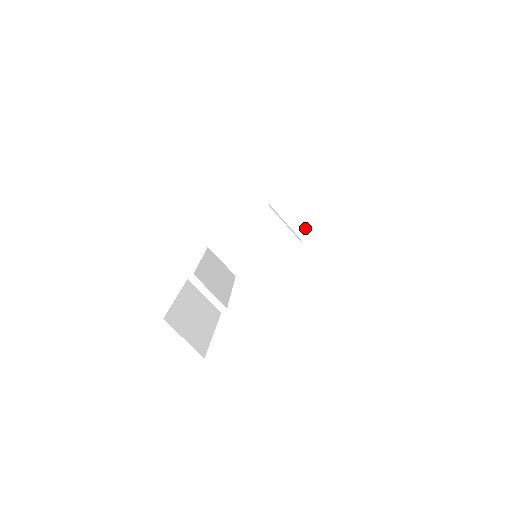
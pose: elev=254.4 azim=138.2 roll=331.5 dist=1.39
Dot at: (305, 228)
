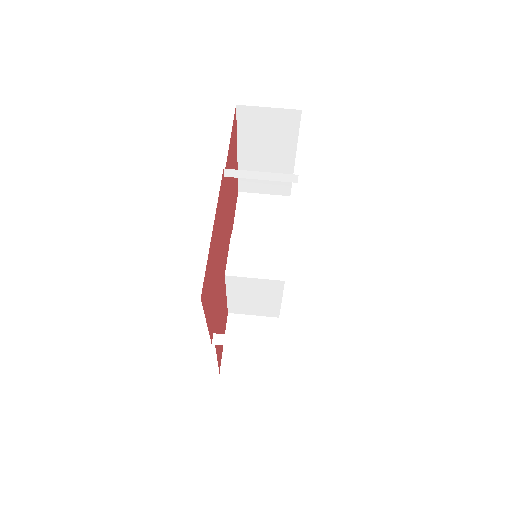
Dot at: (279, 233)
